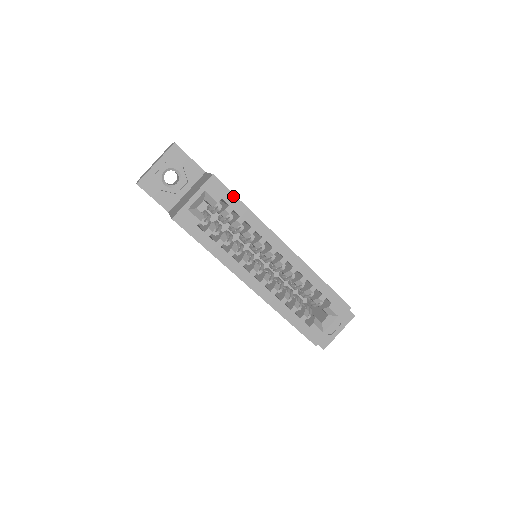
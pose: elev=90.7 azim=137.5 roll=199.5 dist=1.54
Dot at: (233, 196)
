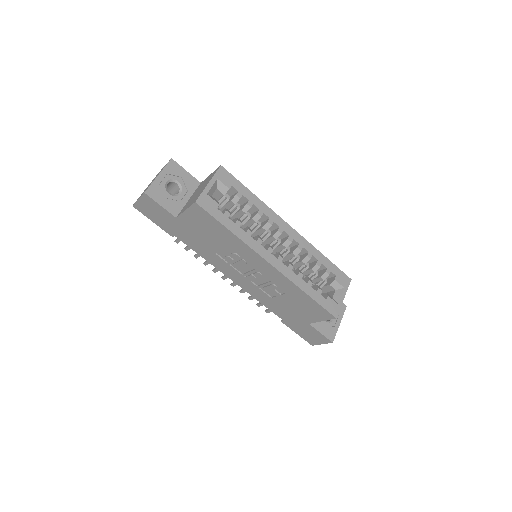
Dot at: (240, 184)
